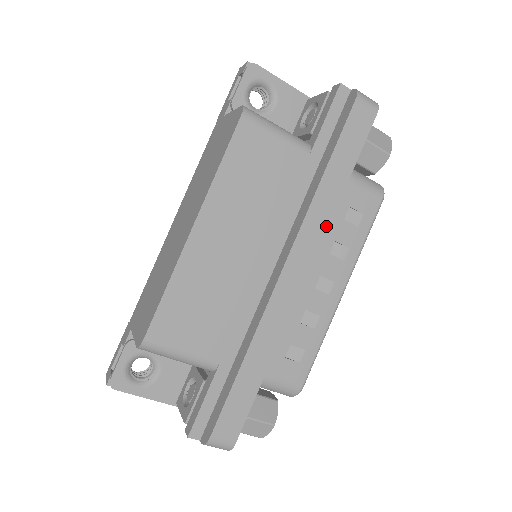
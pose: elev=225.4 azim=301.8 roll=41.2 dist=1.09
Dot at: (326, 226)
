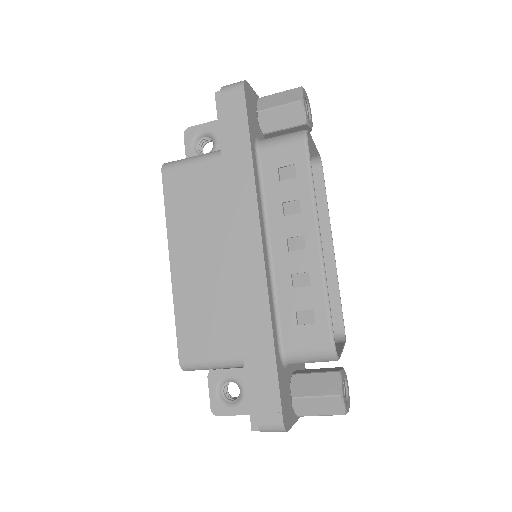
Dot at: (254, 198)
